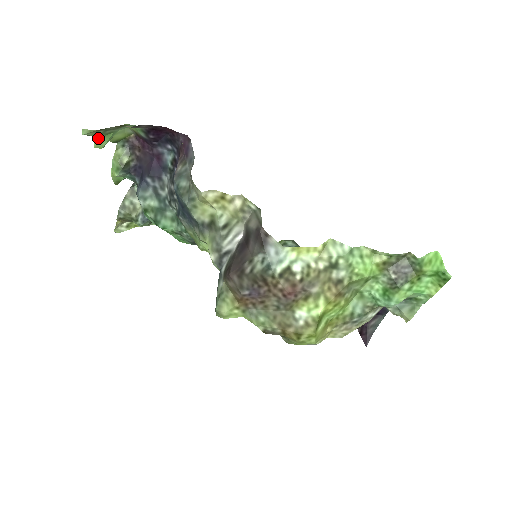
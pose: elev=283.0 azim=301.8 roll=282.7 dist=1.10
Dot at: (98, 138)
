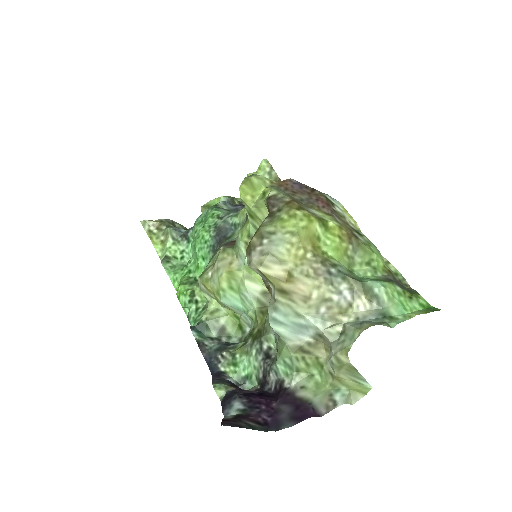
Dot at: (258, 173)
